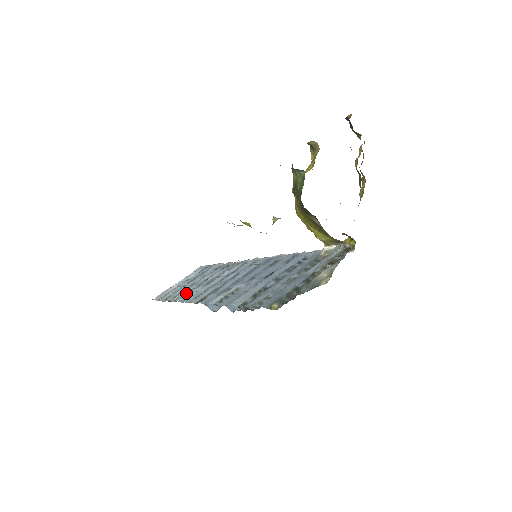
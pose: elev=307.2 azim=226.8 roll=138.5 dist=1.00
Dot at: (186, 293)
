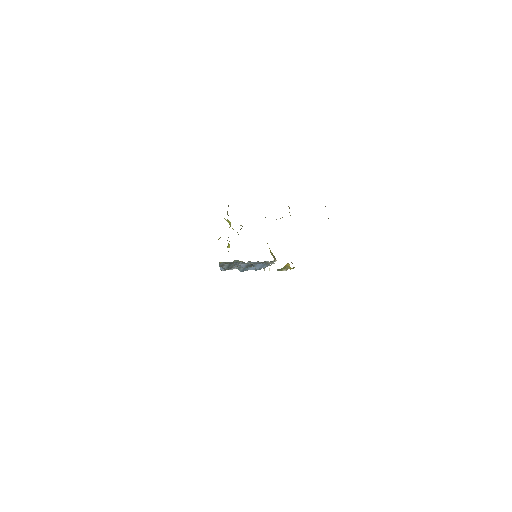
Dot at: occluded
